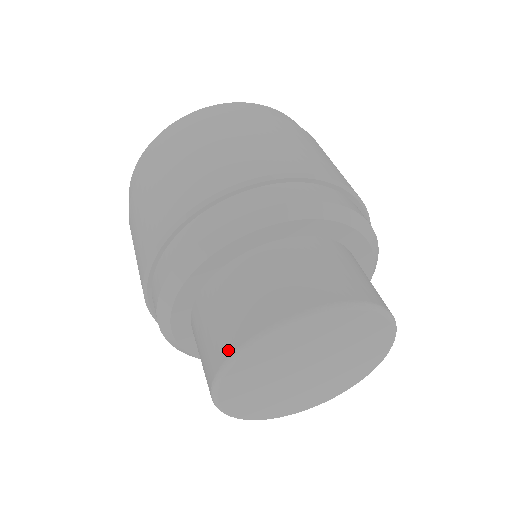
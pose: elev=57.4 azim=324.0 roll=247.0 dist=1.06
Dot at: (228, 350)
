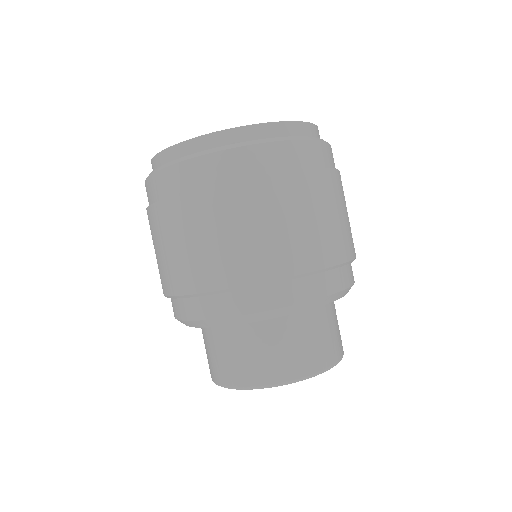
Dot at: (273, 380)
